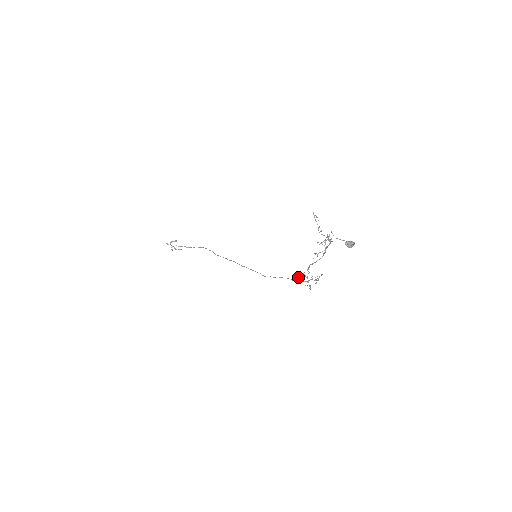
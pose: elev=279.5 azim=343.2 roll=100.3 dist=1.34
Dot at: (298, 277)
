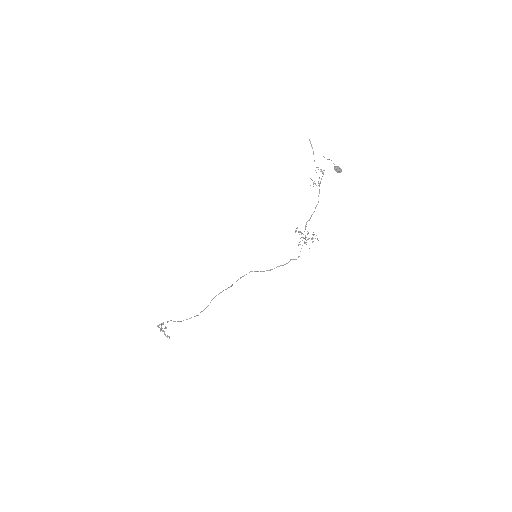
Dot at: (297, 228)
